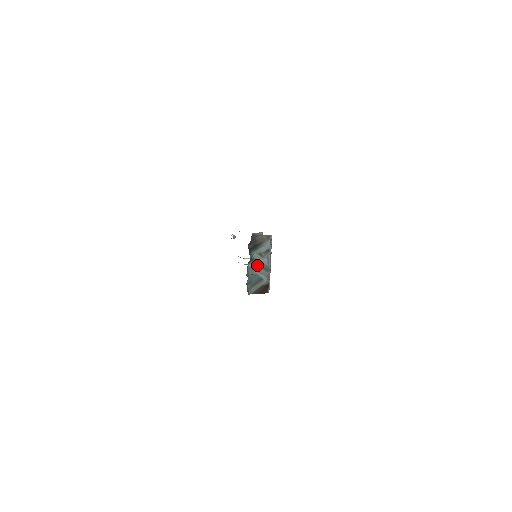
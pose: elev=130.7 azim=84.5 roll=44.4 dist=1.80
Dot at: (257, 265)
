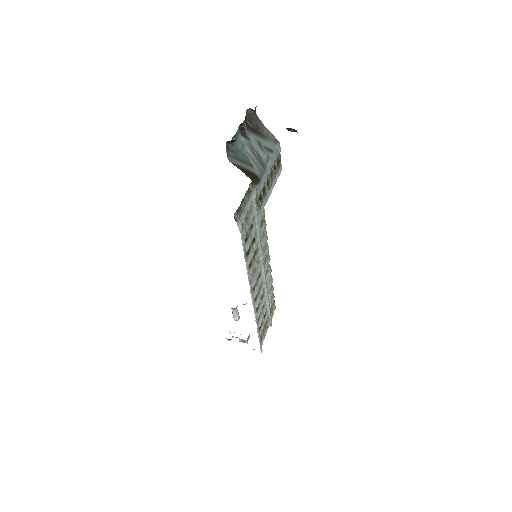
Dot at: (251, 149)
